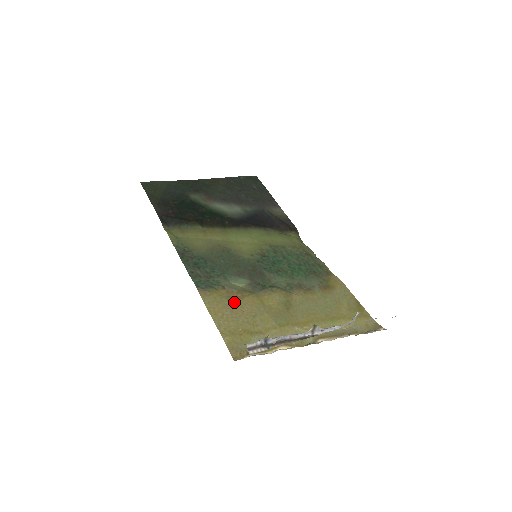
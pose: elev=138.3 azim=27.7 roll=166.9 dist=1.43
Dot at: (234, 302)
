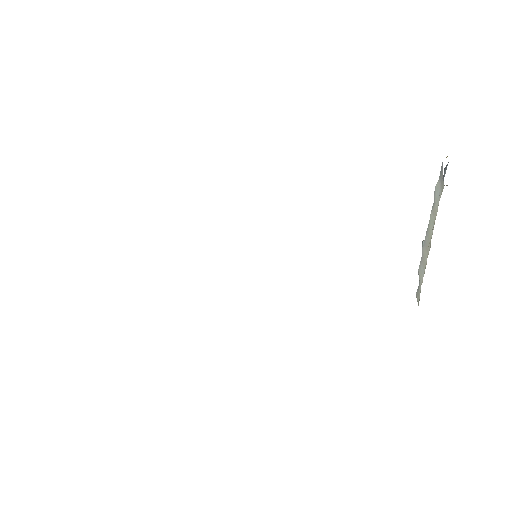
Dot at: occluded
